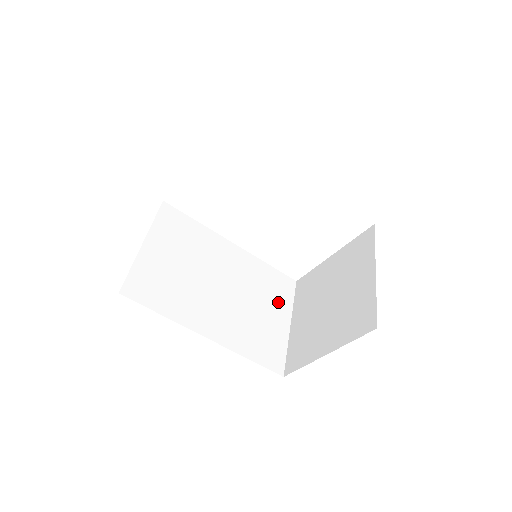
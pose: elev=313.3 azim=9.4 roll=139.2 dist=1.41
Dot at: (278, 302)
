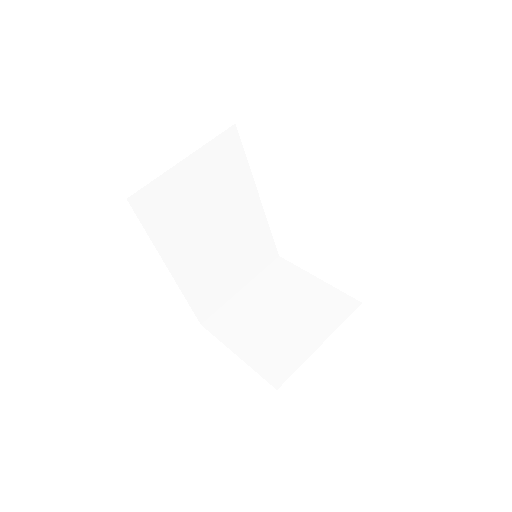
Dot at: (249, 266)
